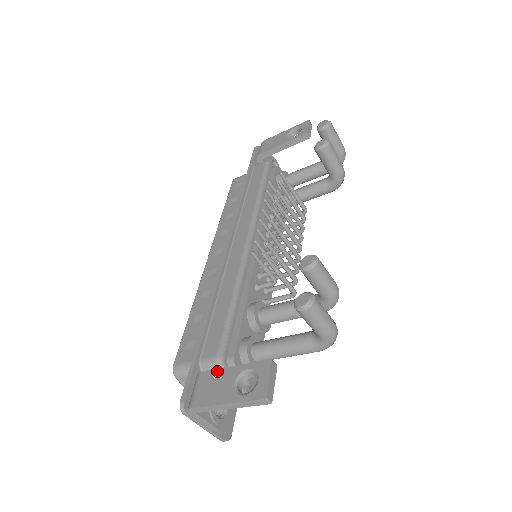
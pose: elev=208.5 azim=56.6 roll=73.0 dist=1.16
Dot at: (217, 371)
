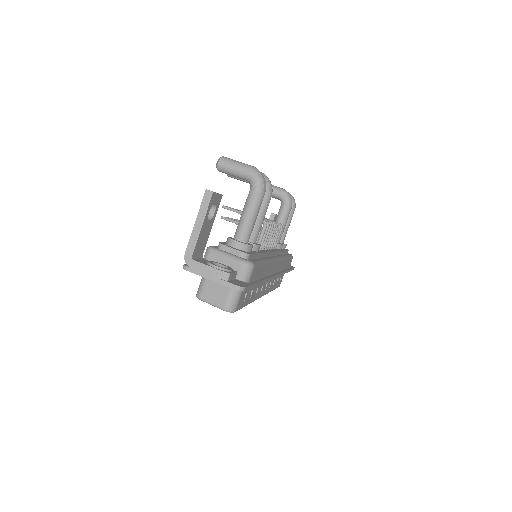
Dot at: occluded
